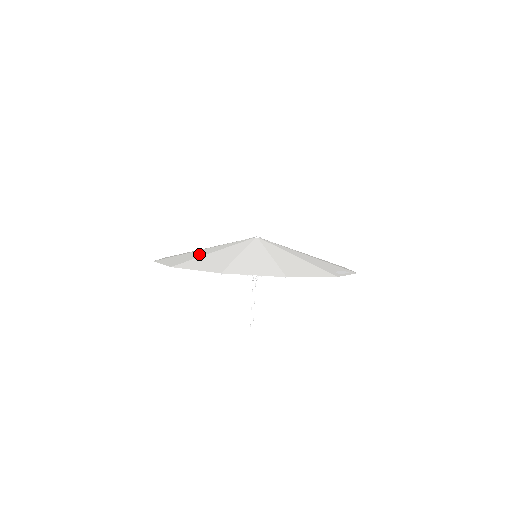
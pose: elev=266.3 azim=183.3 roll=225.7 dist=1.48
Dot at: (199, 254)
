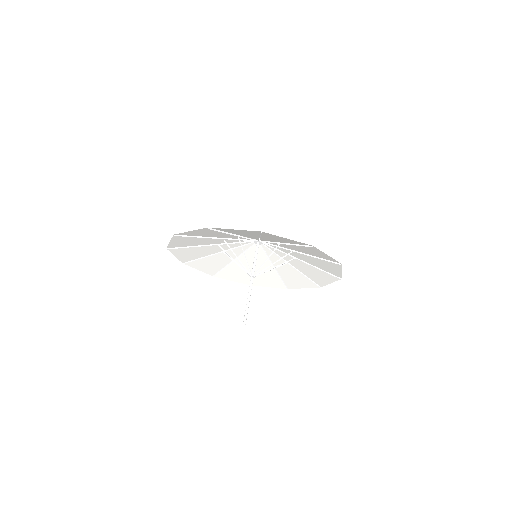
Dot at: (203, 239)
